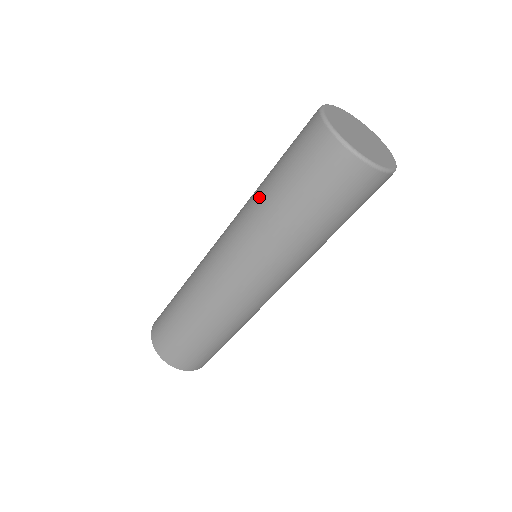
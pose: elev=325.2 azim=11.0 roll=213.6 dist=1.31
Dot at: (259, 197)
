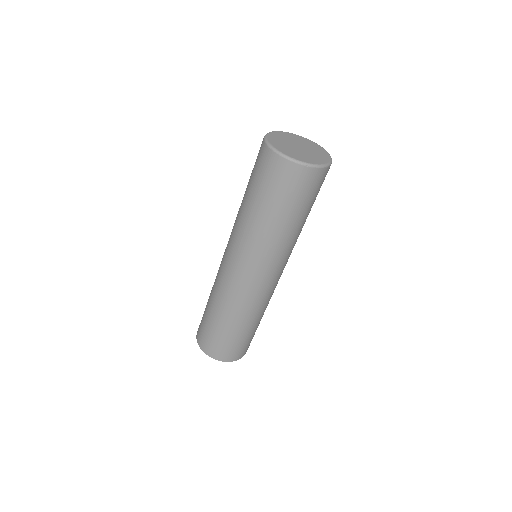
Dot at: (253, 223)
